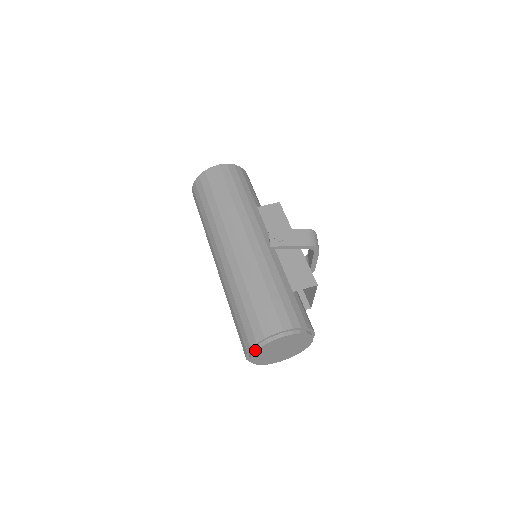
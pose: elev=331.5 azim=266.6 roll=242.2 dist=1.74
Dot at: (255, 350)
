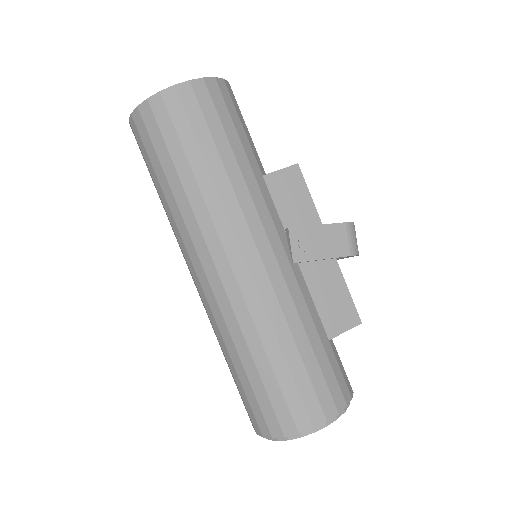
Dot at: (279, 440)
